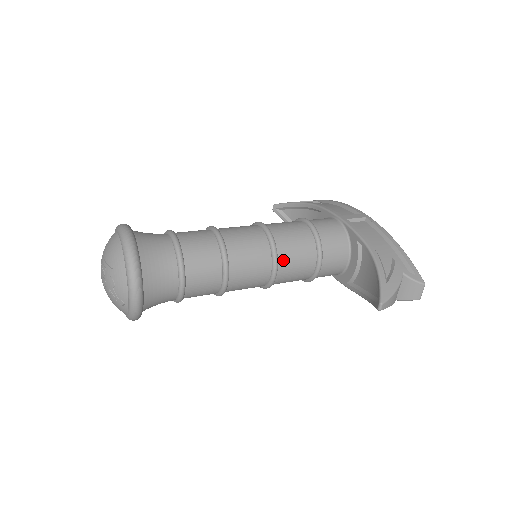
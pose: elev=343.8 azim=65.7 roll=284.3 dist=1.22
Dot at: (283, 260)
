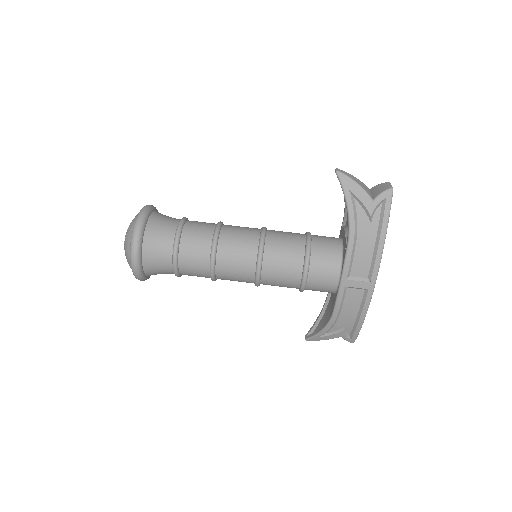
Dot at: occluded
